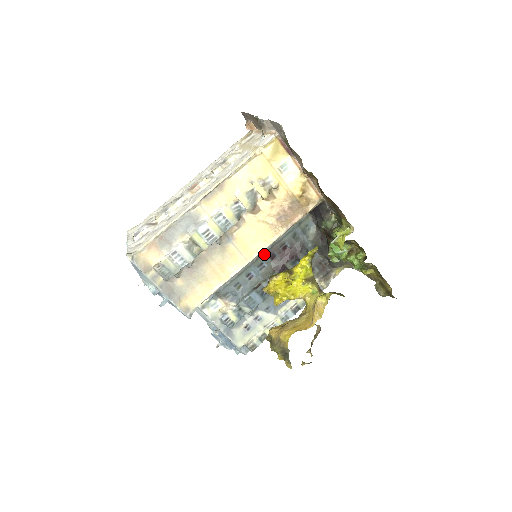
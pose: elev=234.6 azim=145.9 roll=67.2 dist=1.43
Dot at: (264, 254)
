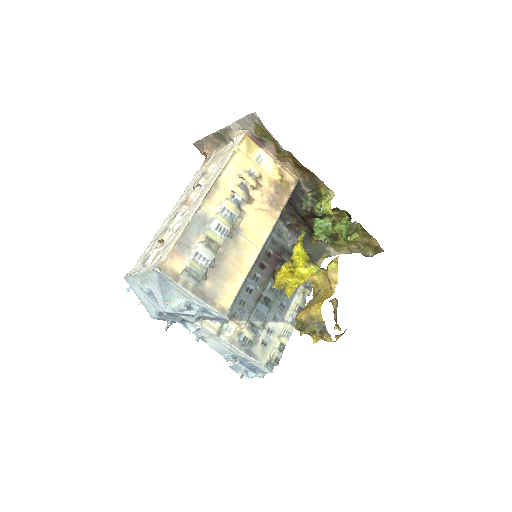
Dot at: (254, 265)
